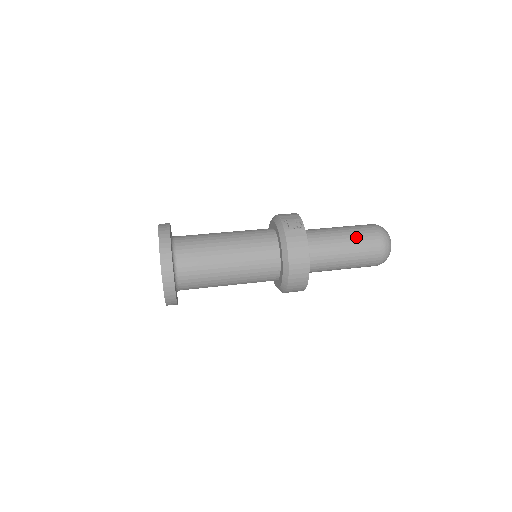
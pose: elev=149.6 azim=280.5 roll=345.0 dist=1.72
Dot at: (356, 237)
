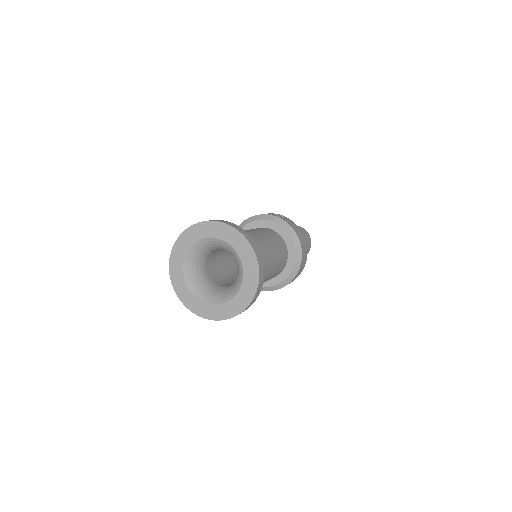
Dot at: occluded
